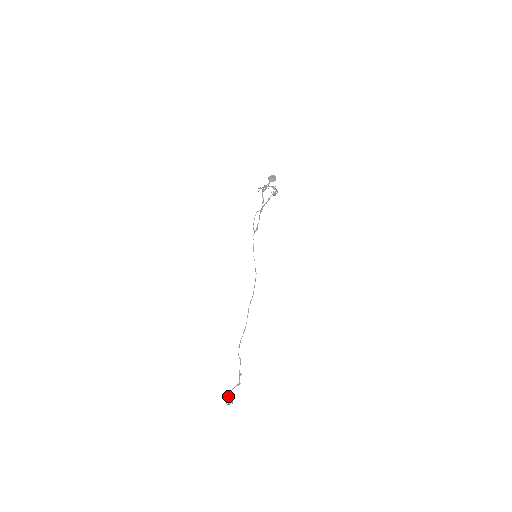
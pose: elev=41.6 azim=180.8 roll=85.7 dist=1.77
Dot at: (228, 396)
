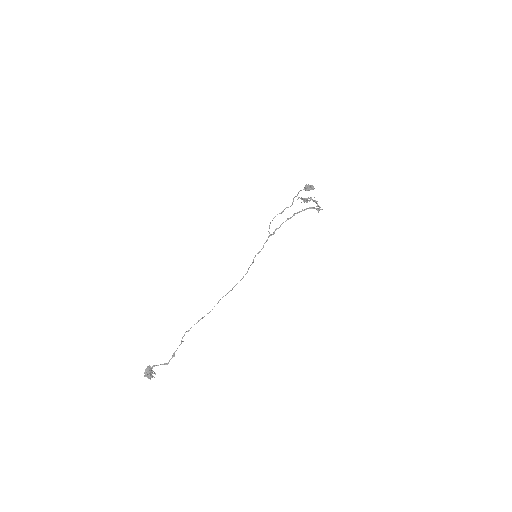
Dot at: (149, 368)
